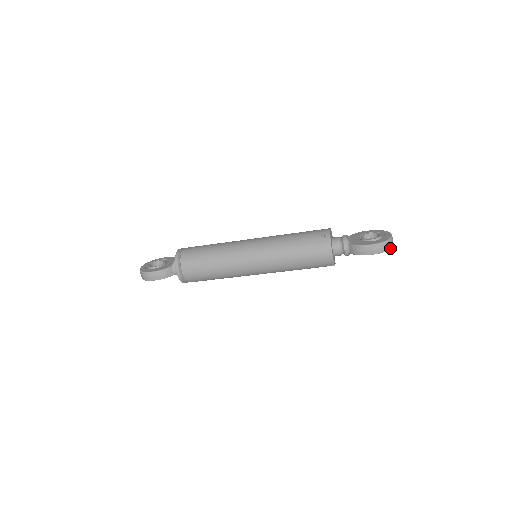
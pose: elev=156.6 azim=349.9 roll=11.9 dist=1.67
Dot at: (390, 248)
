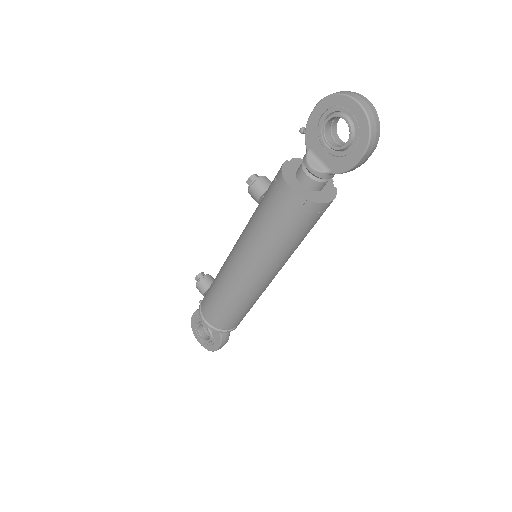
Dot at: (378, 119)
